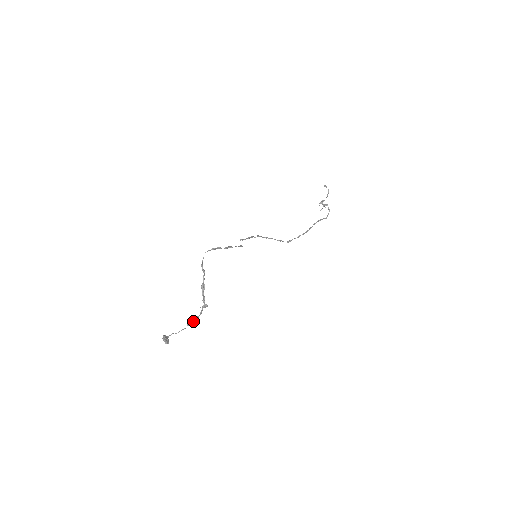
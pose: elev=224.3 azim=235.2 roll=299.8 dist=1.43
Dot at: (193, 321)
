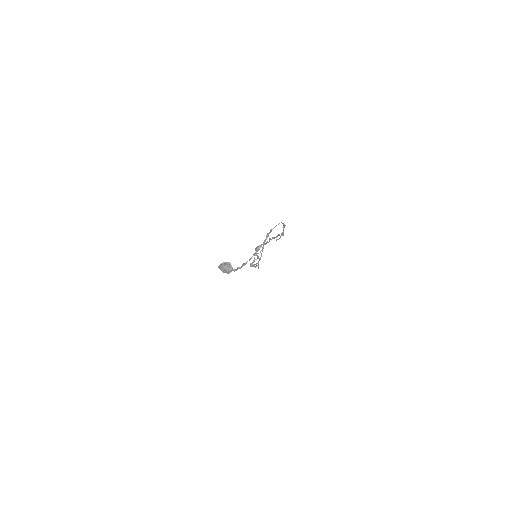
Dot at: occluded
